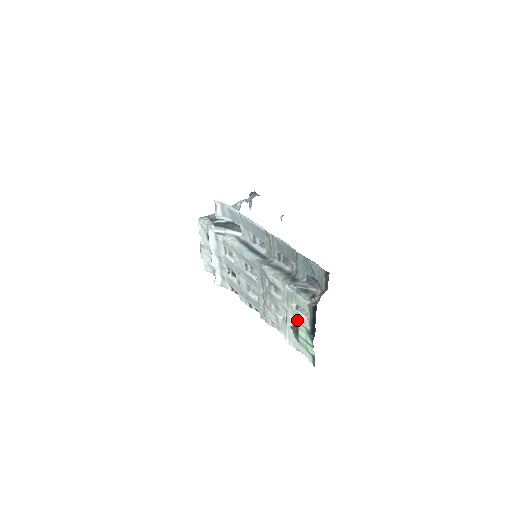
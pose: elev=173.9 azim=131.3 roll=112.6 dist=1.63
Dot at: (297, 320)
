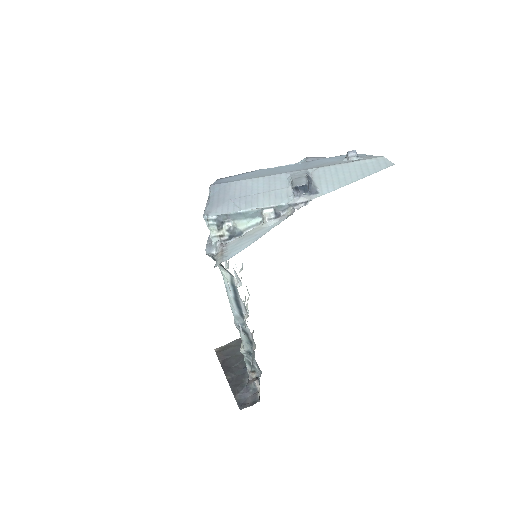
Dot at: occluded
